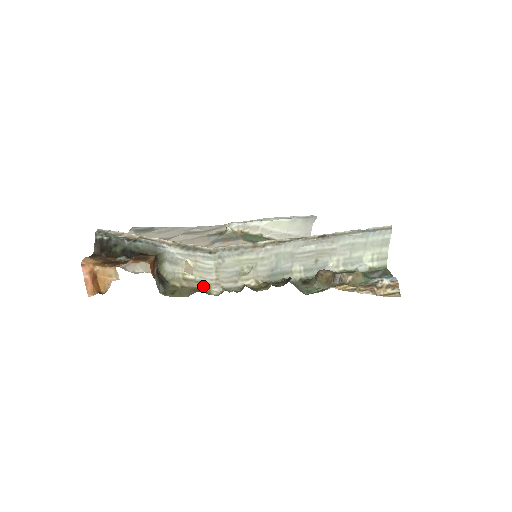
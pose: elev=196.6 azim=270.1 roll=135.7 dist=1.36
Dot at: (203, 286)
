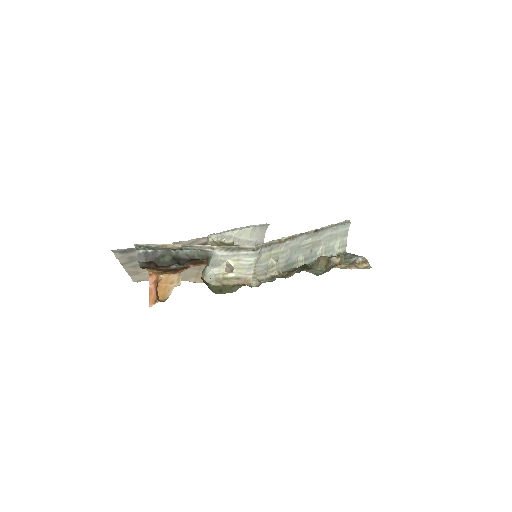
Dot at: (243, 281)
